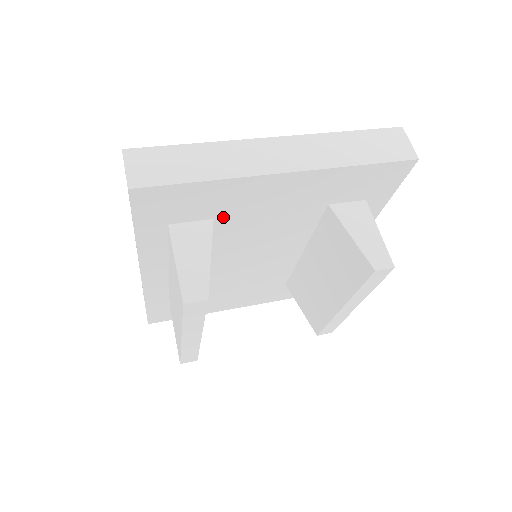
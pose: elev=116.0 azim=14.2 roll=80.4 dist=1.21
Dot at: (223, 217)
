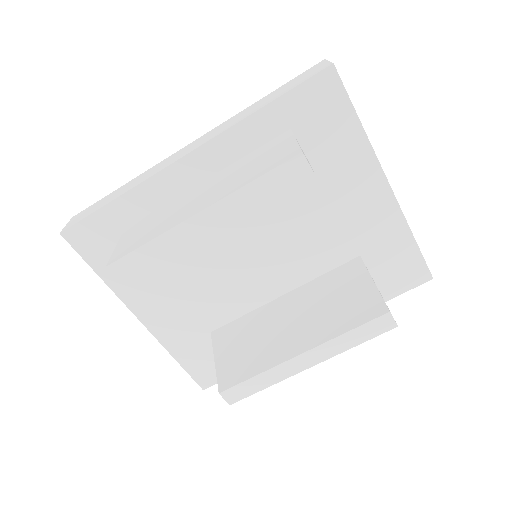
Dot at: (316, 174)
